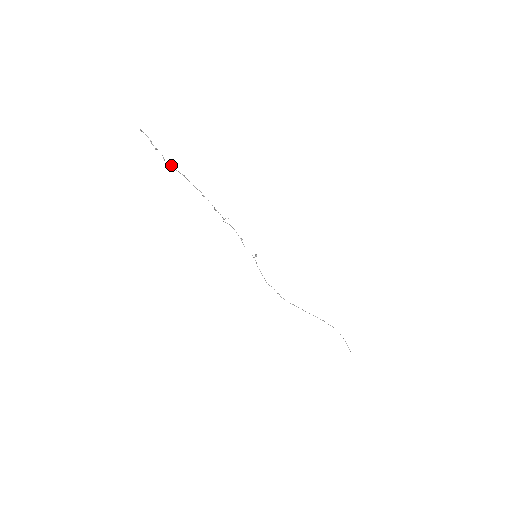
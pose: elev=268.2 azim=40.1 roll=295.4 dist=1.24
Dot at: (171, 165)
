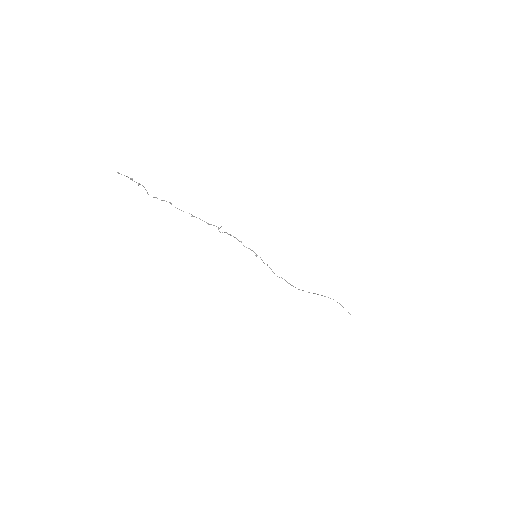
Dot at: (155, 197)
